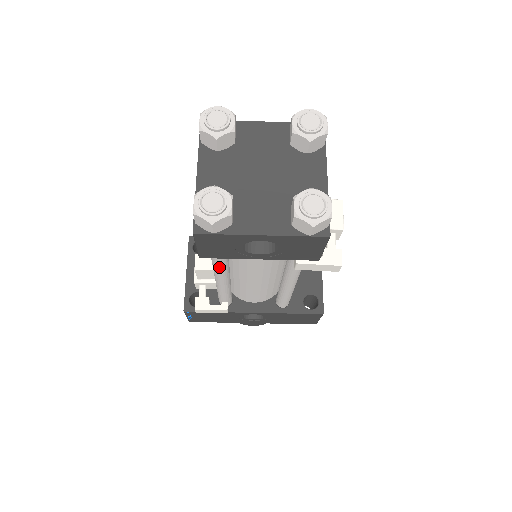
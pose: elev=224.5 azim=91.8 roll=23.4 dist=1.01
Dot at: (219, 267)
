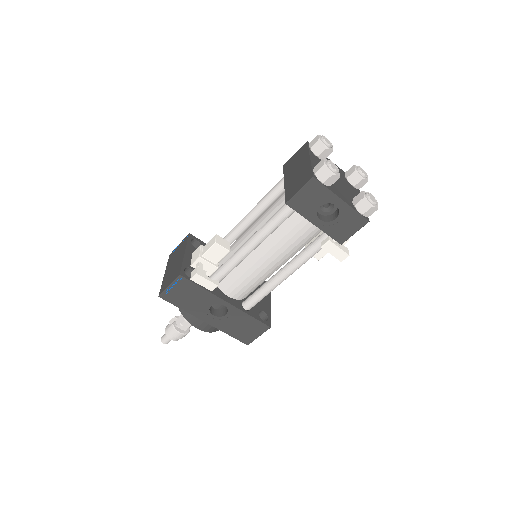
Dot at: (272, 228)
